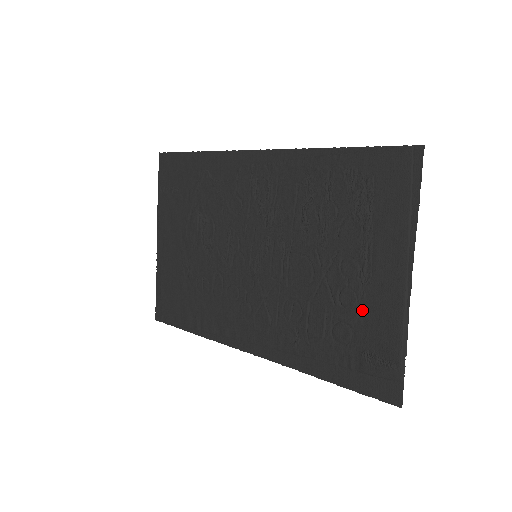
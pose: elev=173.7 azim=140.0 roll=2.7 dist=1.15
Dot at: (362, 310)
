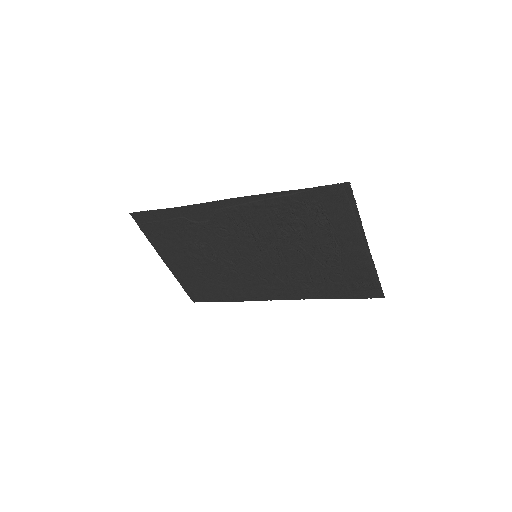
Dot at: (344, 266)
